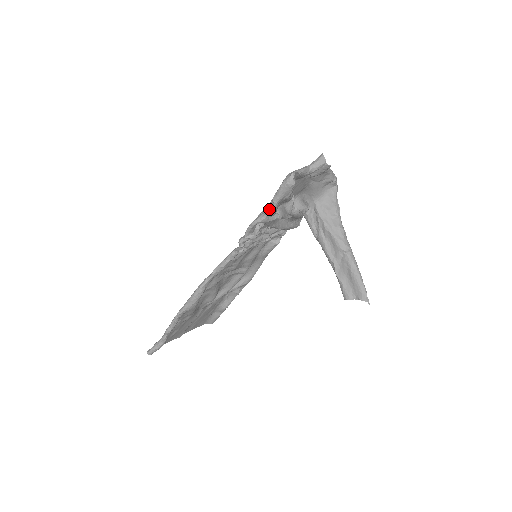
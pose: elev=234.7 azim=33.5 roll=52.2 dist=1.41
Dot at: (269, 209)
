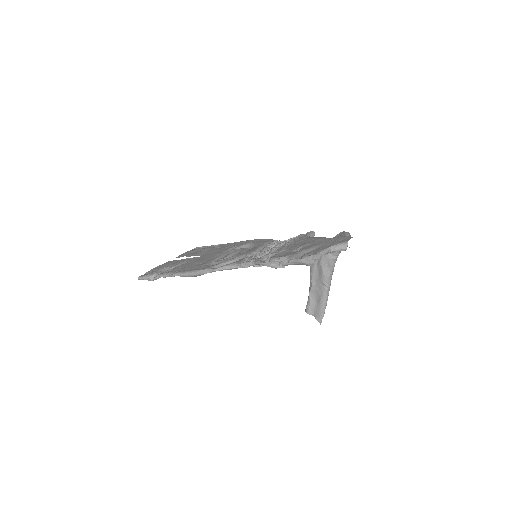
Dot at: (282, 263)
